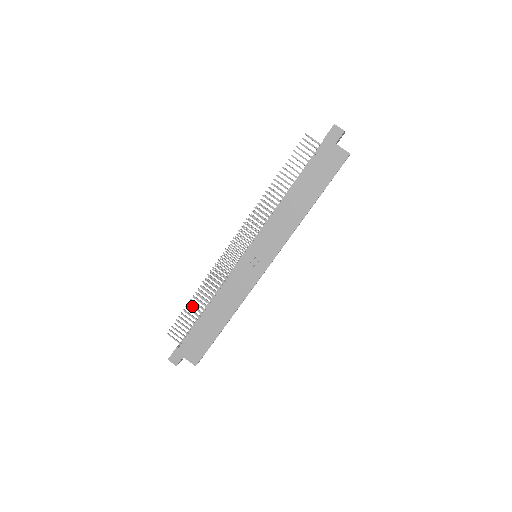
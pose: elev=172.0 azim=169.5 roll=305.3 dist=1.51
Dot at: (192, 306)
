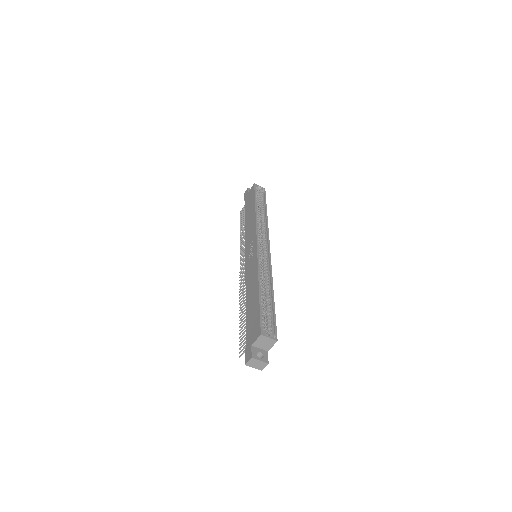
Dot at: (242, 321)
